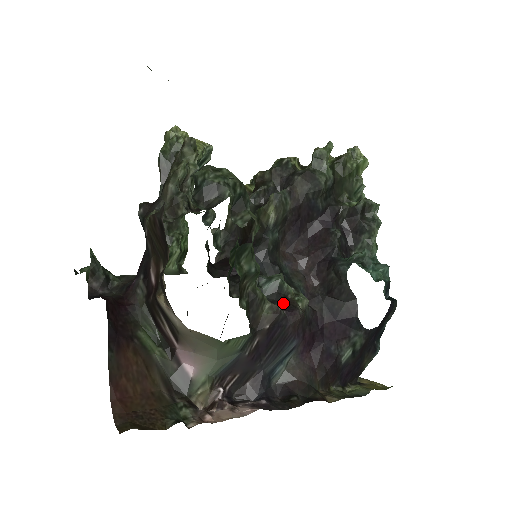
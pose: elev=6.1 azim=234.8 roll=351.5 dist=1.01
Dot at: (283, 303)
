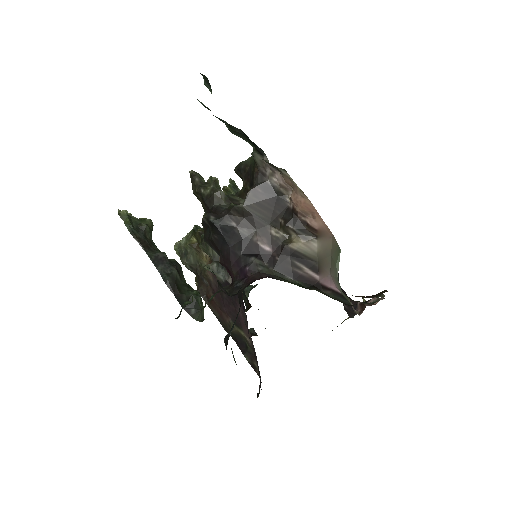
Dot at: occluded
